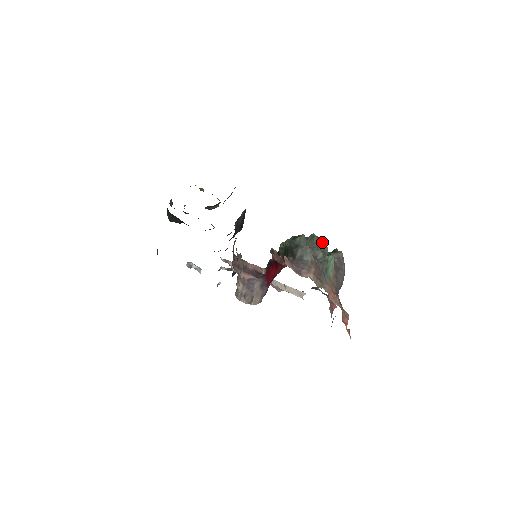
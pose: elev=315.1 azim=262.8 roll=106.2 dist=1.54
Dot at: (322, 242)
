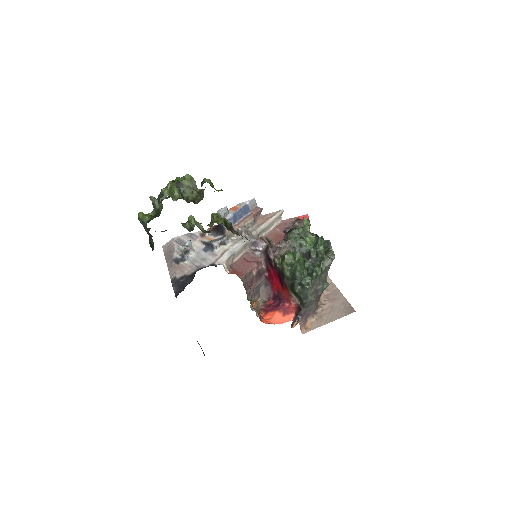
Dot at: (323, 274)
